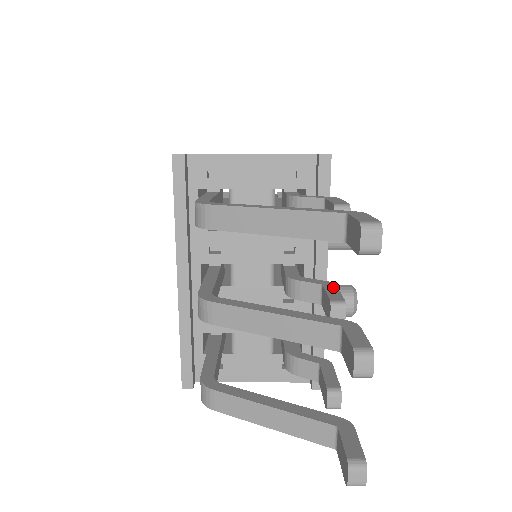
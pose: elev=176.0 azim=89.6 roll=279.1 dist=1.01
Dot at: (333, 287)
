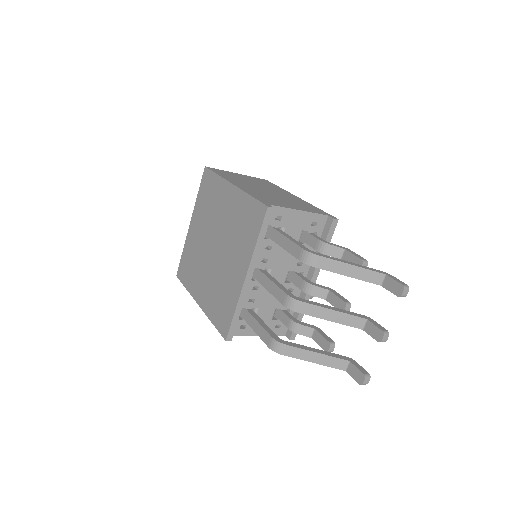
Dot at: (336, 292)
